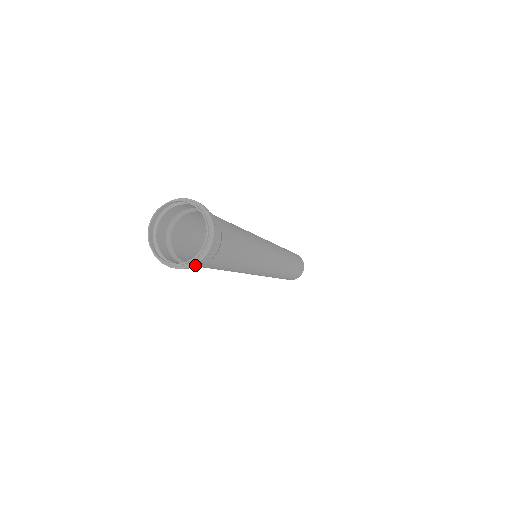
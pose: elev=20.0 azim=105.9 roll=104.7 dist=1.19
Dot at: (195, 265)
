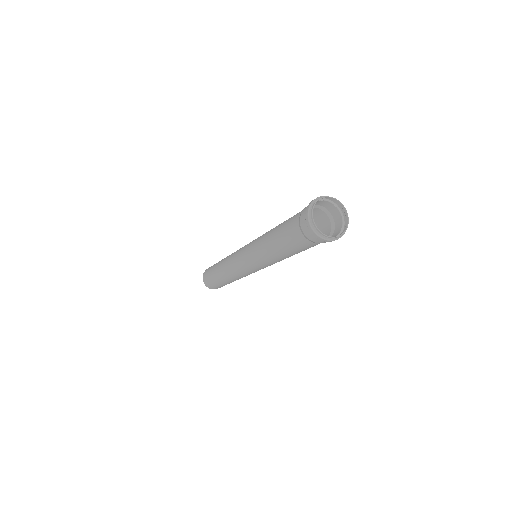
Dot at: (340, 237)
